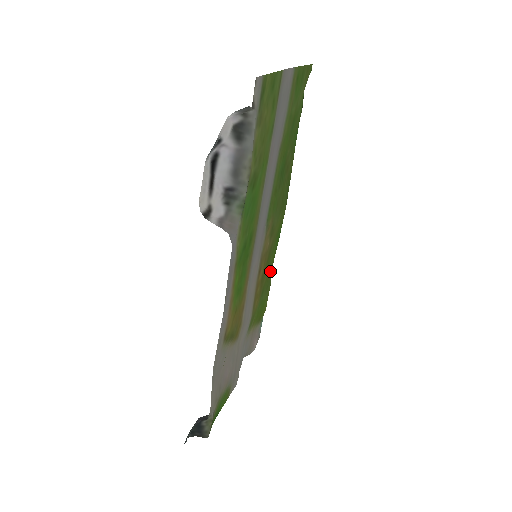
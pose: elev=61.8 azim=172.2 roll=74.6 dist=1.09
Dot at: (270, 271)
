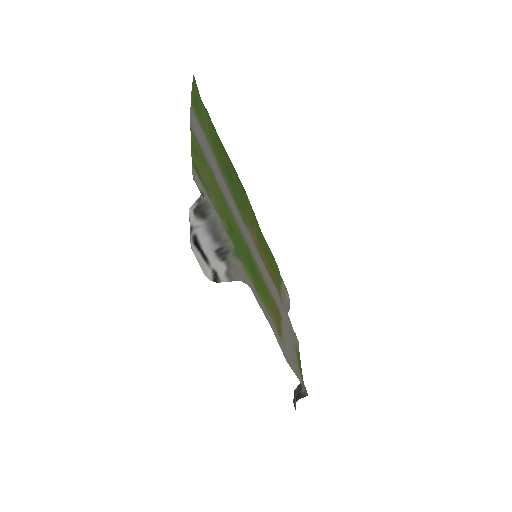
Dot at: (265, 244)
